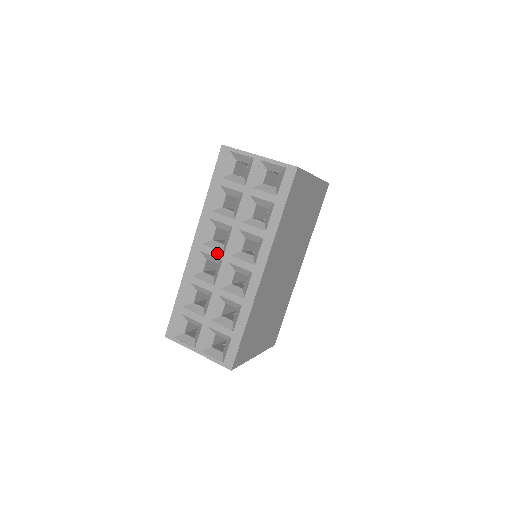
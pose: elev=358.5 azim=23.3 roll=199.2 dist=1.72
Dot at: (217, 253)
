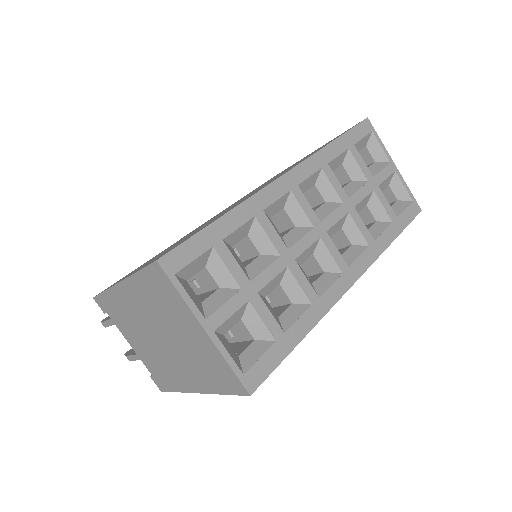
Dot at: (312, 213)
